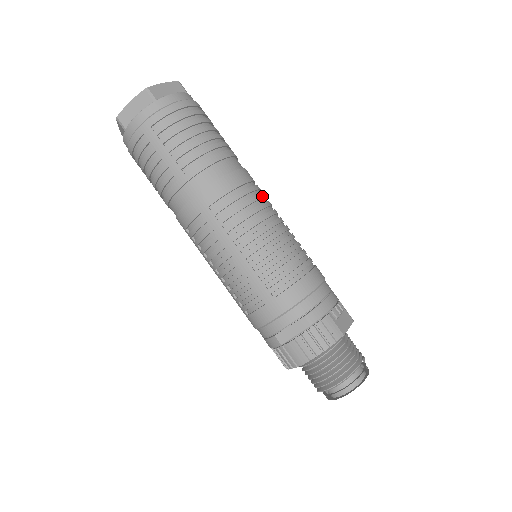
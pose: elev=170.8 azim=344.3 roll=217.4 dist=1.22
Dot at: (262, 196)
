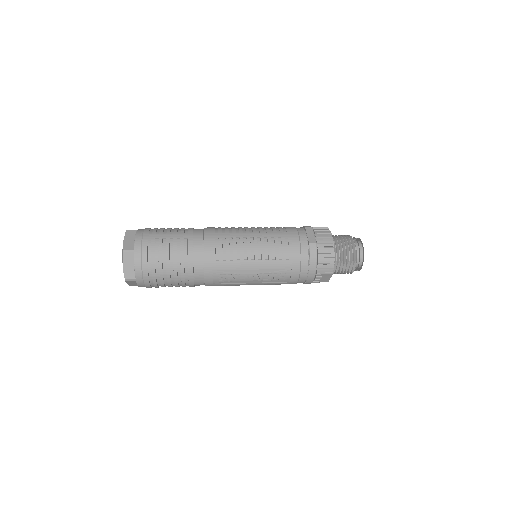
Dot at: occluded
